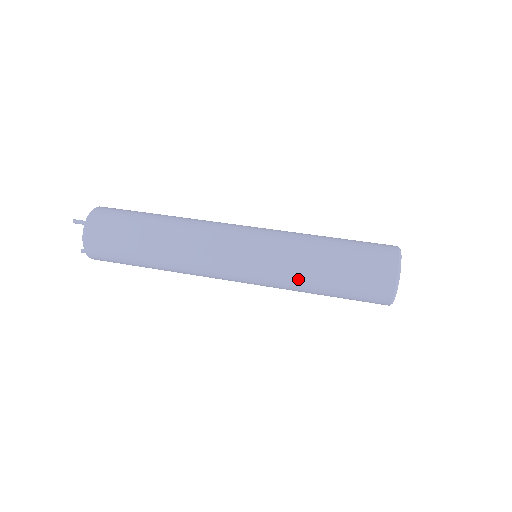
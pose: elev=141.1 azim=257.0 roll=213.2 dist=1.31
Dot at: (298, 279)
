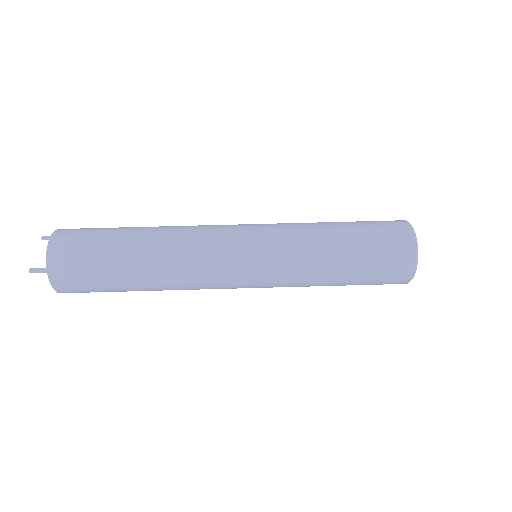
Dot at: occluded
